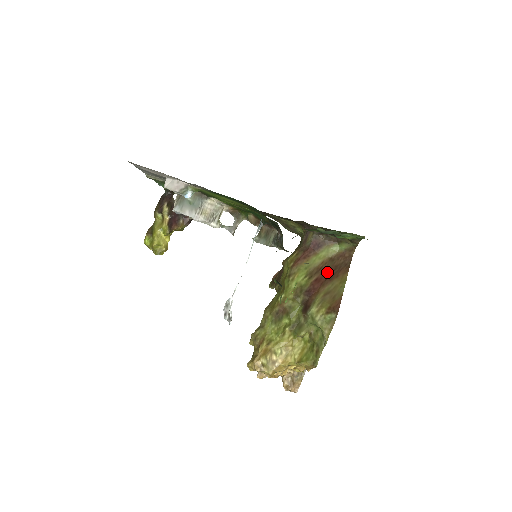
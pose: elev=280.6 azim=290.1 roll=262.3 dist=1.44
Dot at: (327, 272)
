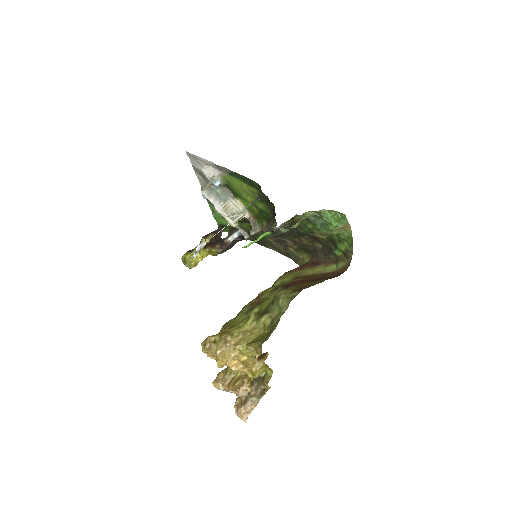
Dot at: (314, 279)
